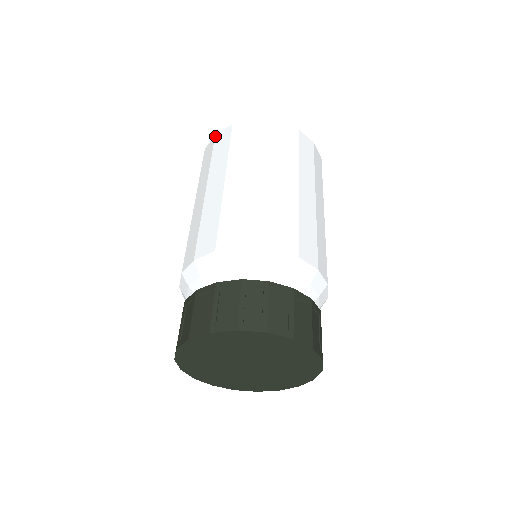
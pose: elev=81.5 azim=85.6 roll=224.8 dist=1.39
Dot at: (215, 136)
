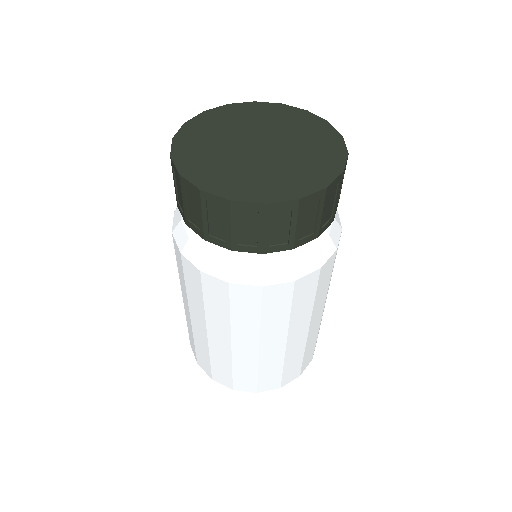
Dot at: (190, 343)
